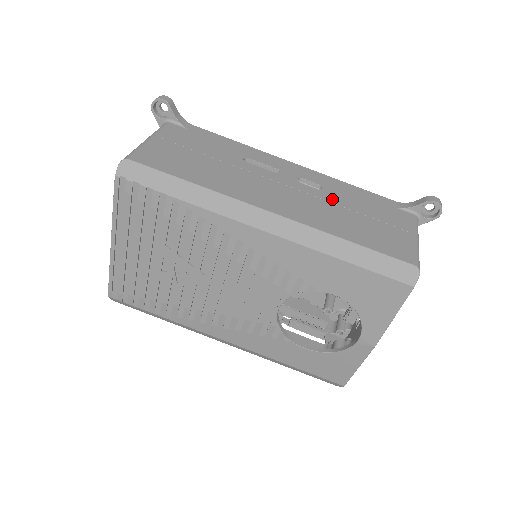
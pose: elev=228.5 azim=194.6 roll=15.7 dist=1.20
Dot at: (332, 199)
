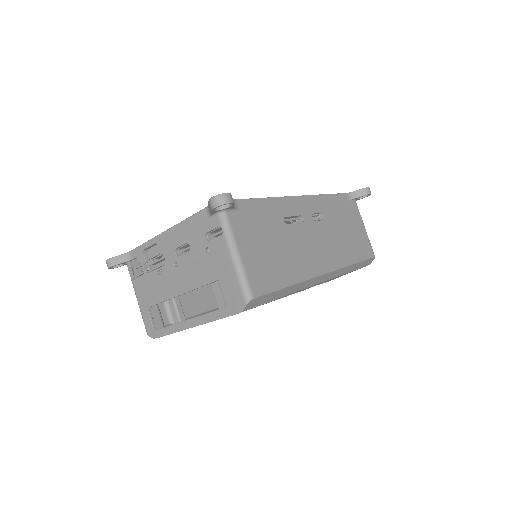
Dot at: (332, 225)
